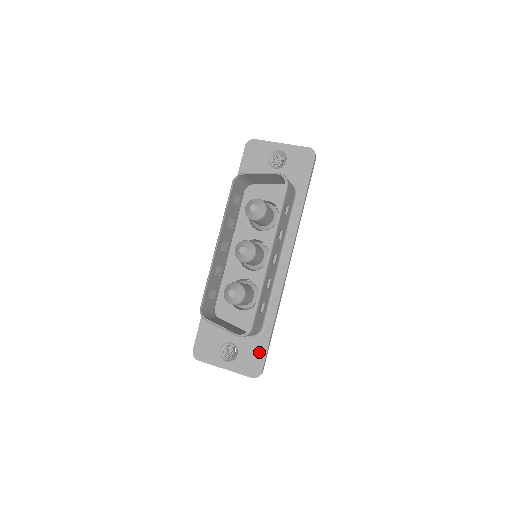
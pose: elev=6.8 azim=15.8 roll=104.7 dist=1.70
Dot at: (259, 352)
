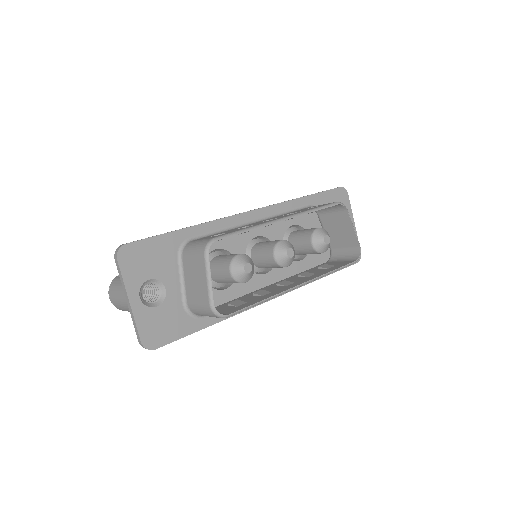
Dot at: (175, 330)
